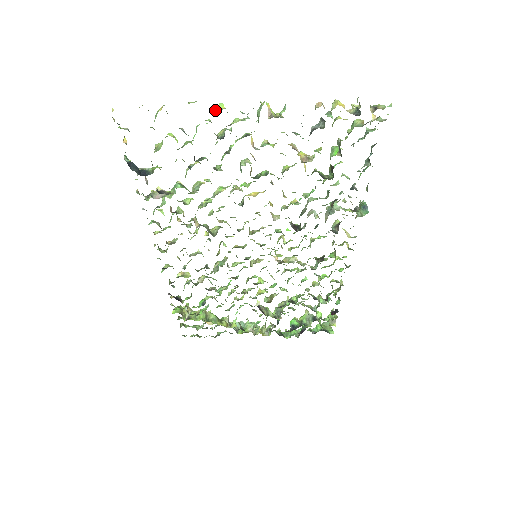
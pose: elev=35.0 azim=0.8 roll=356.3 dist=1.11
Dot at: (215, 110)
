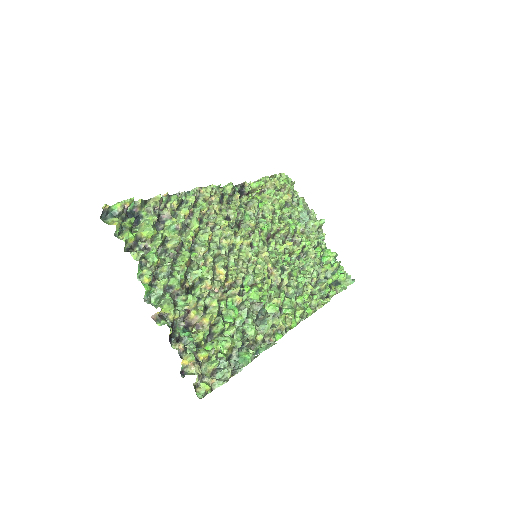
Dot at: (146, 272)
